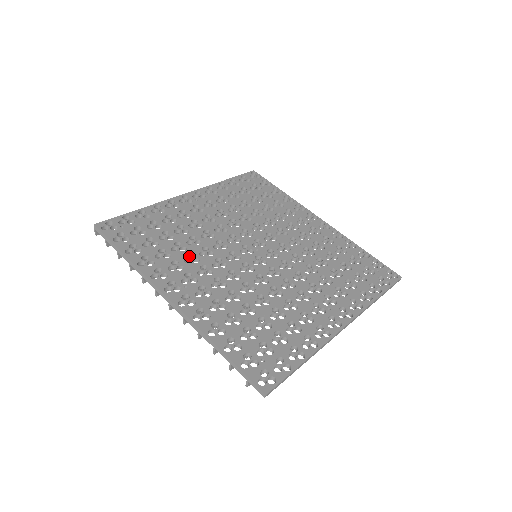
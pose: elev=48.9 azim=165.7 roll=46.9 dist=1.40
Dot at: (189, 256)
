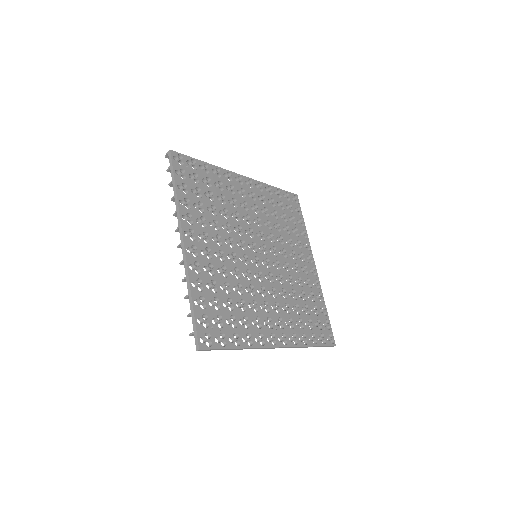
Dot at: (214, 221)
